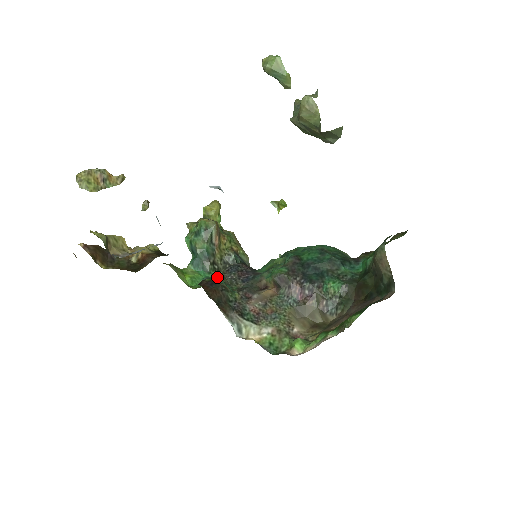
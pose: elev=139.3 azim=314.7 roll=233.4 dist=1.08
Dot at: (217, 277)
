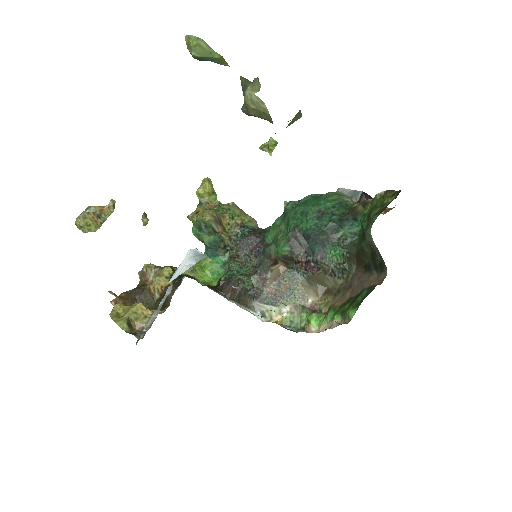
Dot at: (232, 263)
